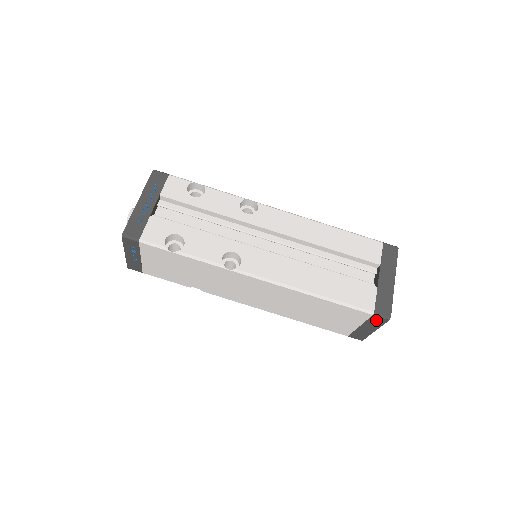
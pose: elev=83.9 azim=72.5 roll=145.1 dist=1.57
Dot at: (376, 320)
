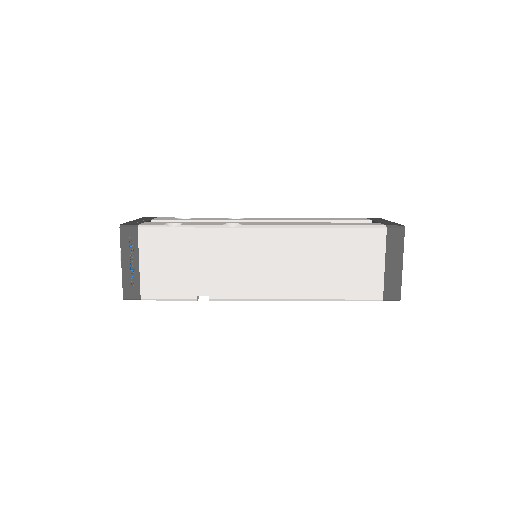
Dot at: (394, 238)
